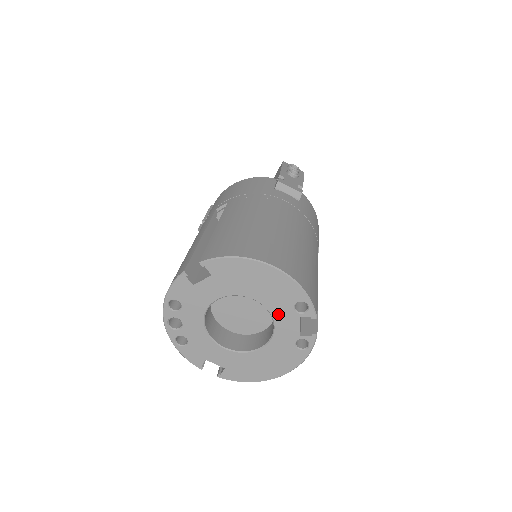
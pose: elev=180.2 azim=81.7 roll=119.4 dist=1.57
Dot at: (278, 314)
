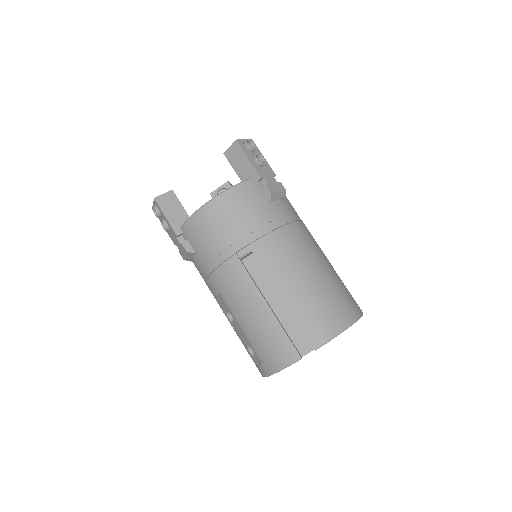
Dot at: occluded
